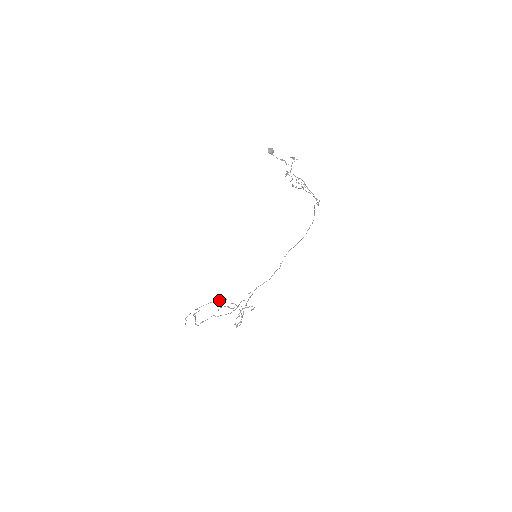
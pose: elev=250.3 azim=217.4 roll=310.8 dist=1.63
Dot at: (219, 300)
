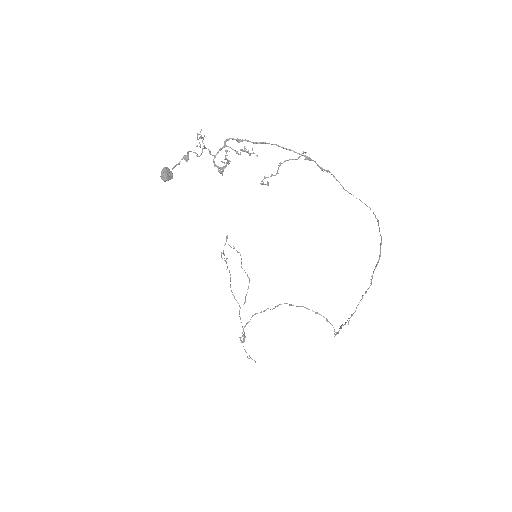
Dot at: occluded
